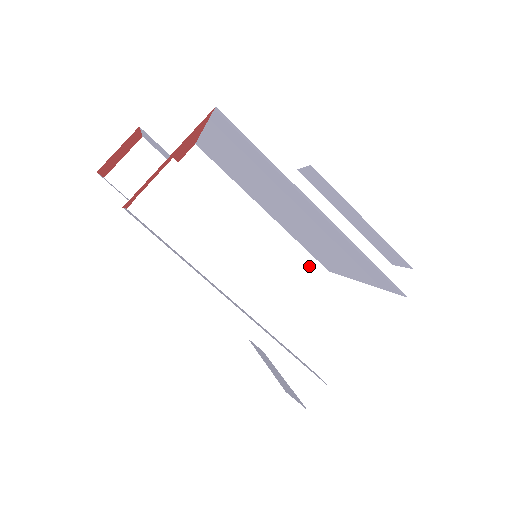
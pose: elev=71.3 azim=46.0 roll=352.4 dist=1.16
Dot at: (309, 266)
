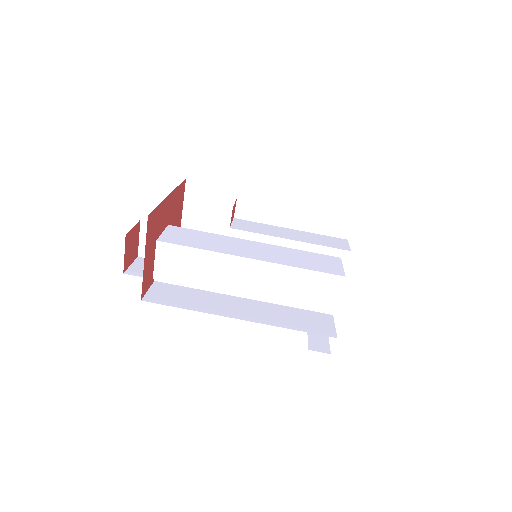
Dot at: (323, 213)
